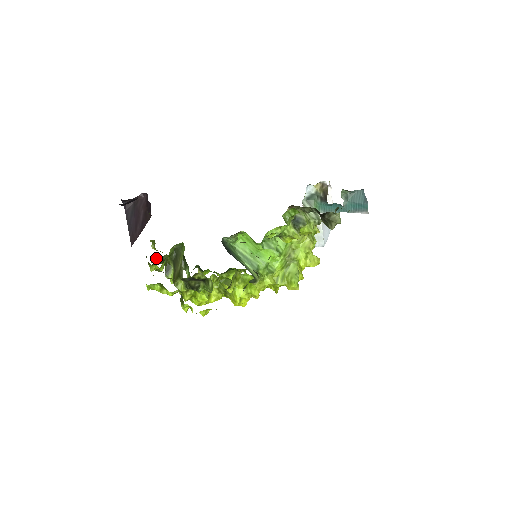
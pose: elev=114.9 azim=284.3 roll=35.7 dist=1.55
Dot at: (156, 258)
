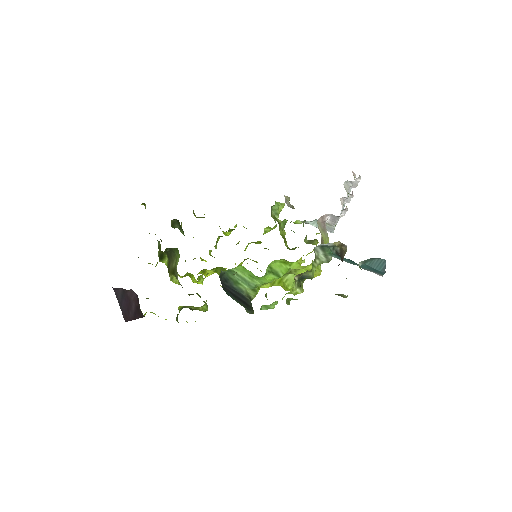
Dot at: occluded
